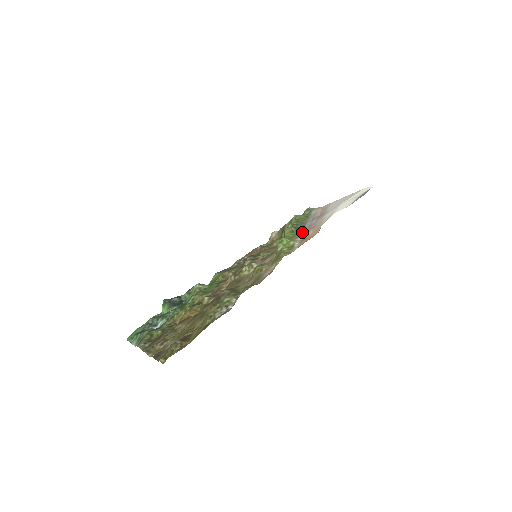
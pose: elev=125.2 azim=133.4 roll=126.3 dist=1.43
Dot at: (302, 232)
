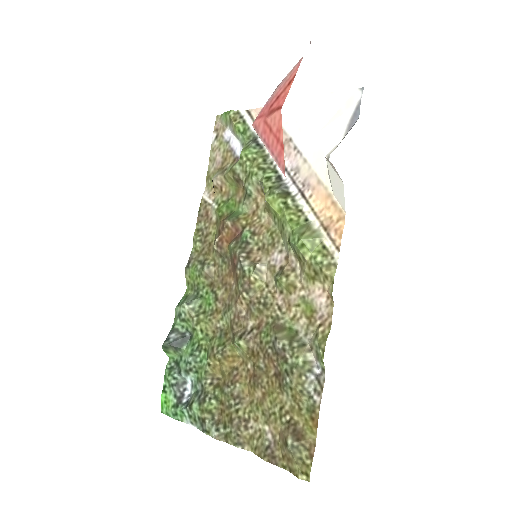
Dot at: (300, 202)
